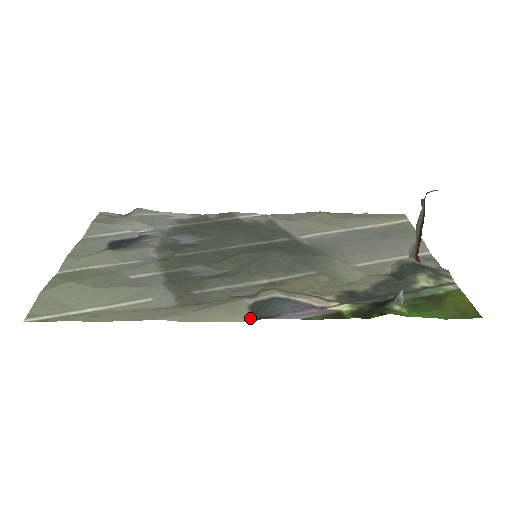
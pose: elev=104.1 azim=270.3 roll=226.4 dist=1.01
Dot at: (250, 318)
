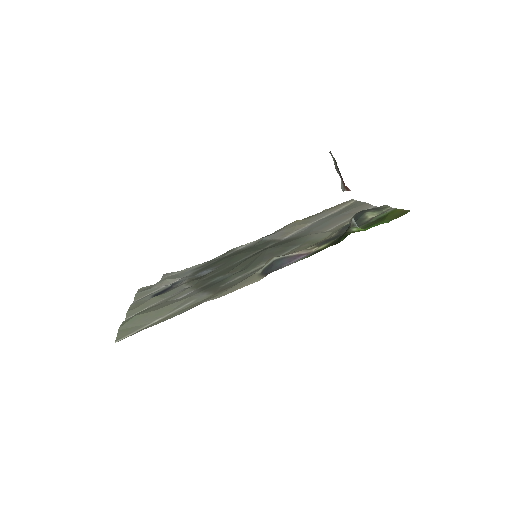
Dot at: (263, 277)
